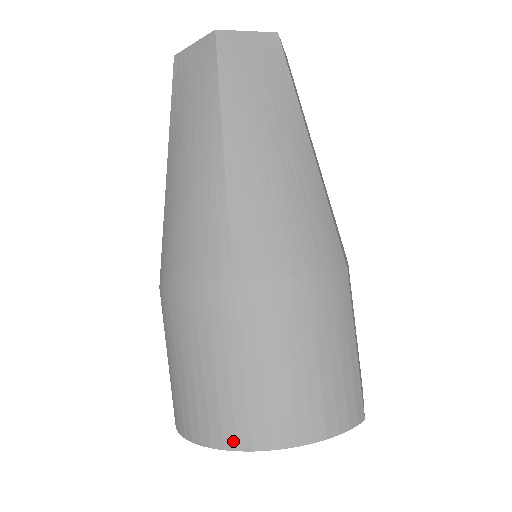
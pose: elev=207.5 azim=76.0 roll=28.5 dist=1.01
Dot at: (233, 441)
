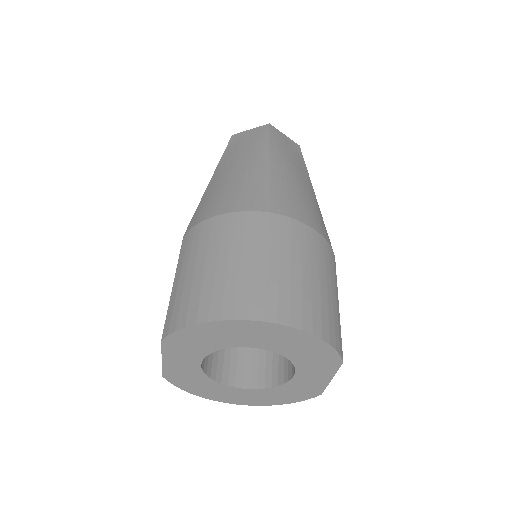
Dot at: (246, 312)
